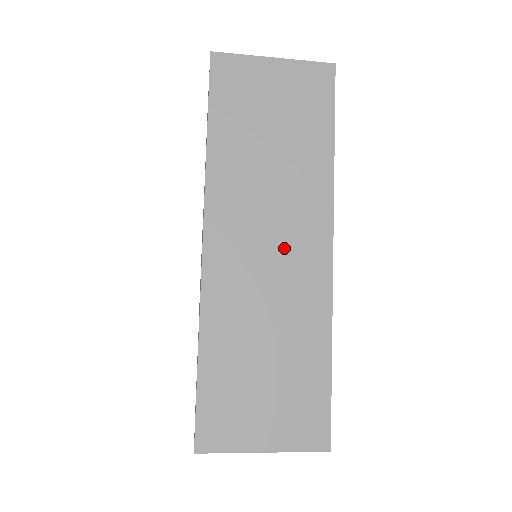
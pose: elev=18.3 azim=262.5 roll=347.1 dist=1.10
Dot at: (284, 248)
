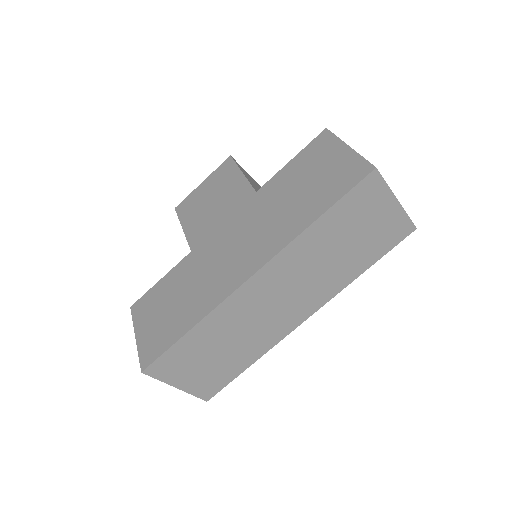
Dot at: (287, 305)
